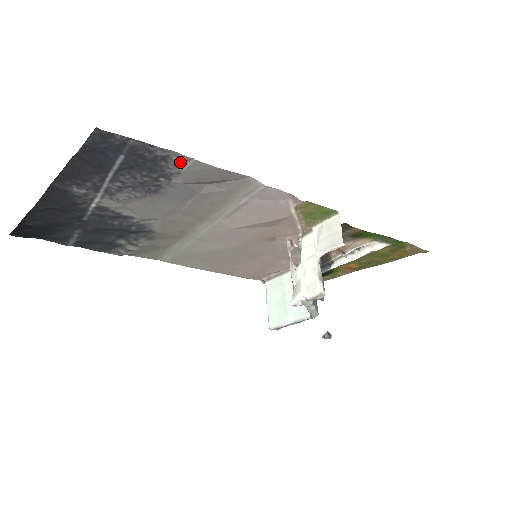
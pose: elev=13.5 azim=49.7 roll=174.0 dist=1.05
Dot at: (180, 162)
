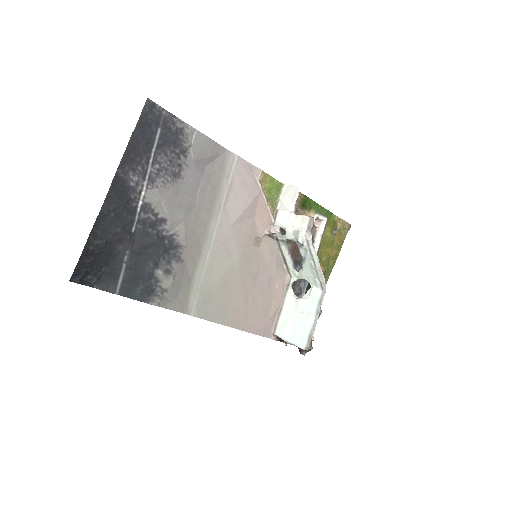
Dot at: (189, 135)
